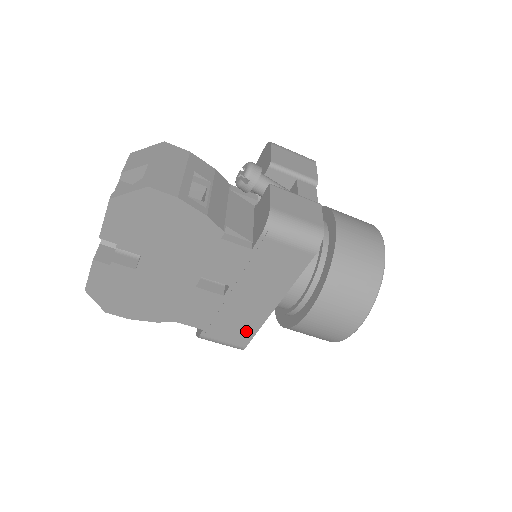
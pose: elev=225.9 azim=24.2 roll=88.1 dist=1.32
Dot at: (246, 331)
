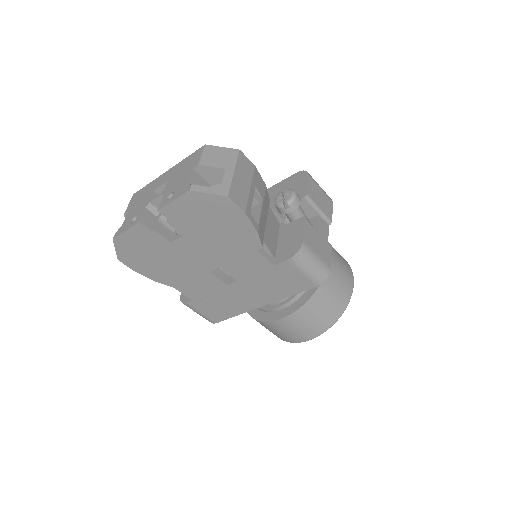
Dot at: (226, 313)
